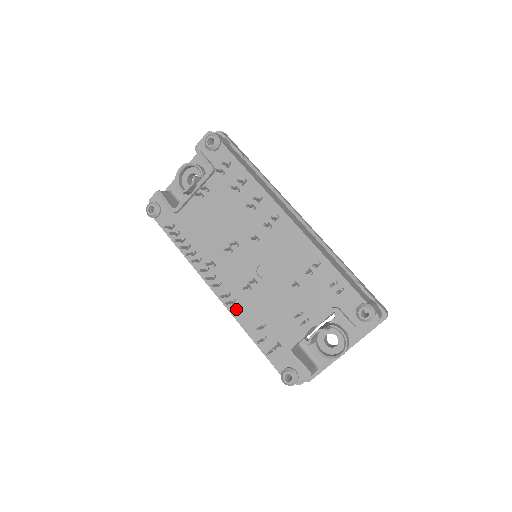
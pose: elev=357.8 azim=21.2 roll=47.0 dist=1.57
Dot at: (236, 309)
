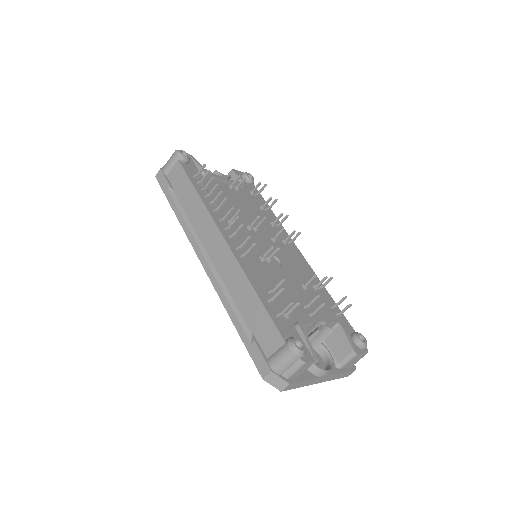
Dot at: (245, 263)
